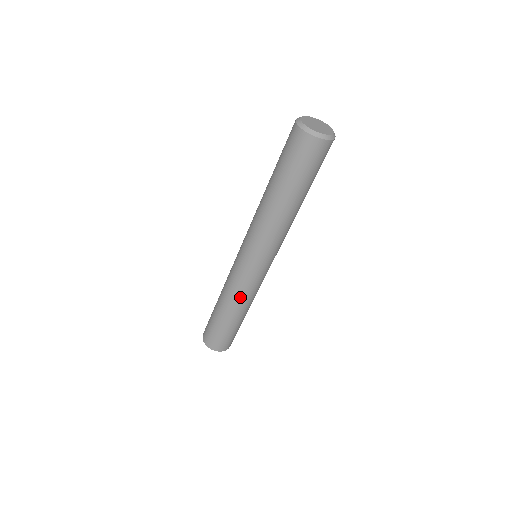
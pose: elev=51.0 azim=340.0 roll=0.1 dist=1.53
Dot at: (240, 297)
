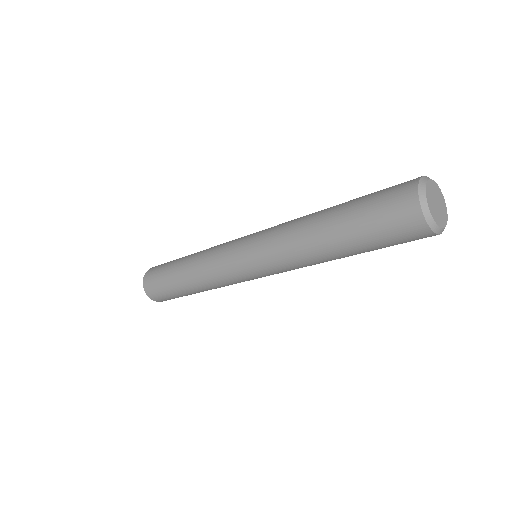
Dot at: (214, 284)
